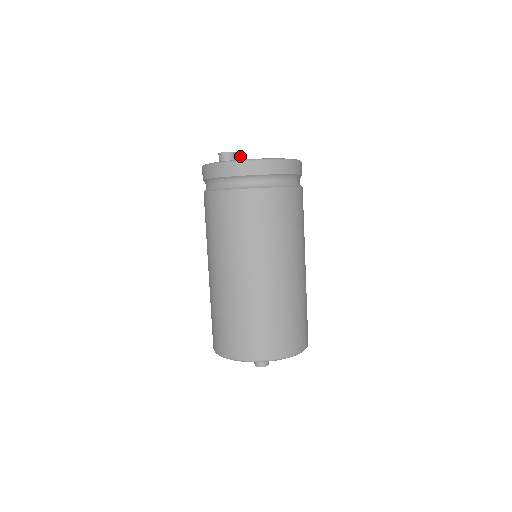
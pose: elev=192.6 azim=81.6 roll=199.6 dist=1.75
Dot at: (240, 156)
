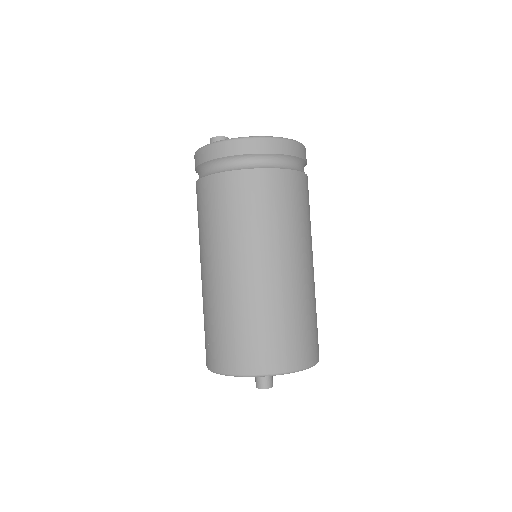
Dot at: occluded
